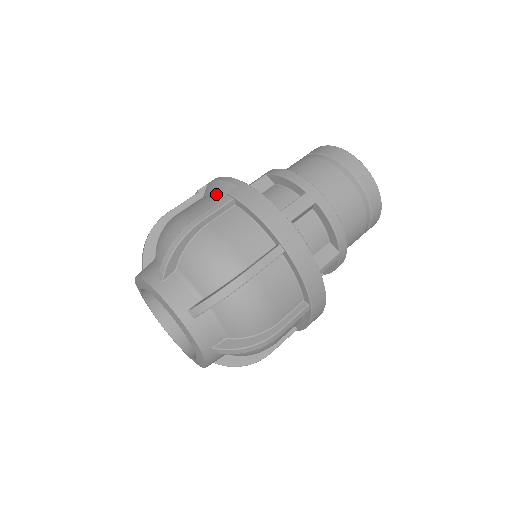
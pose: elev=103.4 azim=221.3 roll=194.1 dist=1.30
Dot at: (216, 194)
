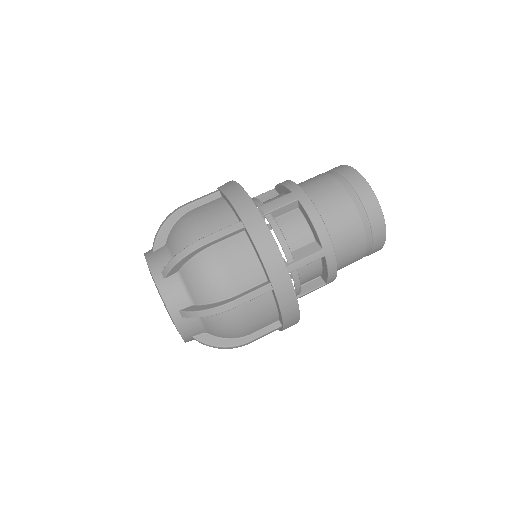
Dot at: occluded
